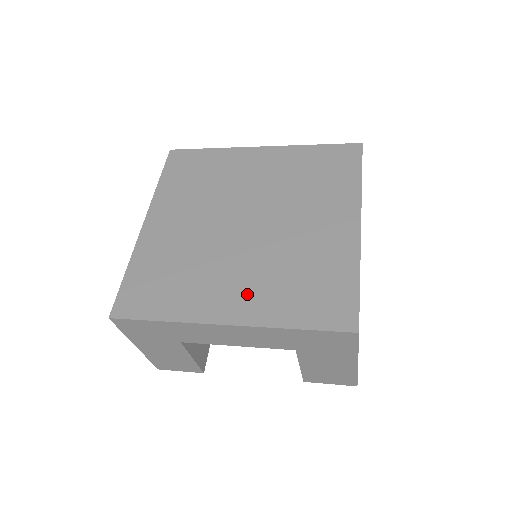
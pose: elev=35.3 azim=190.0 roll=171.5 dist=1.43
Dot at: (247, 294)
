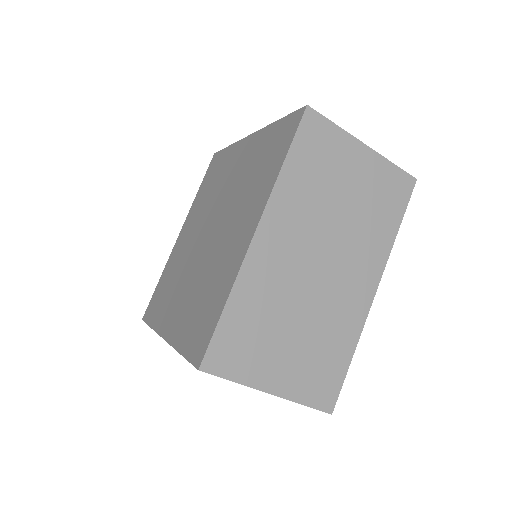
Dot at: (180, 311)
